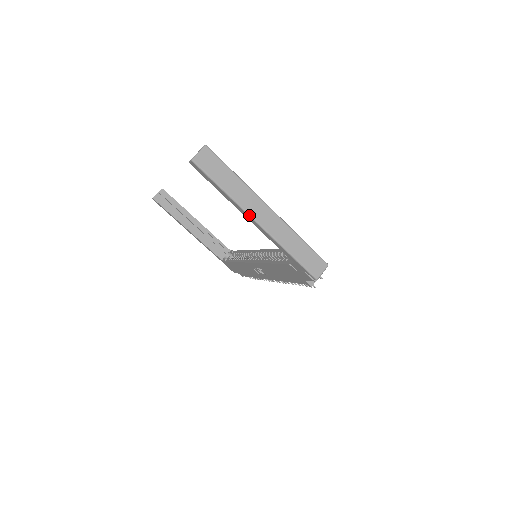
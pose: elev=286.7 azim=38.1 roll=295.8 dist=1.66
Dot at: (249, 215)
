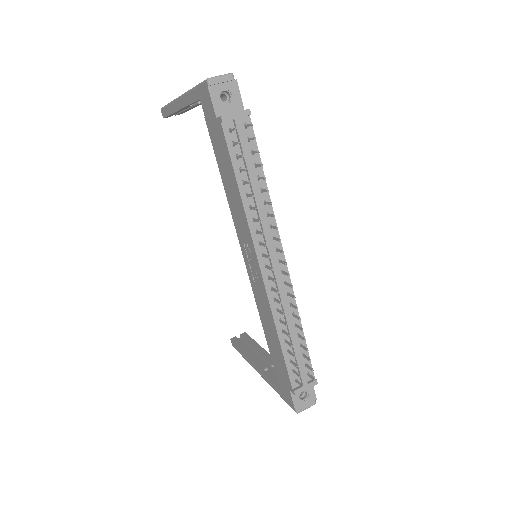
Dot at: (176, 99)
